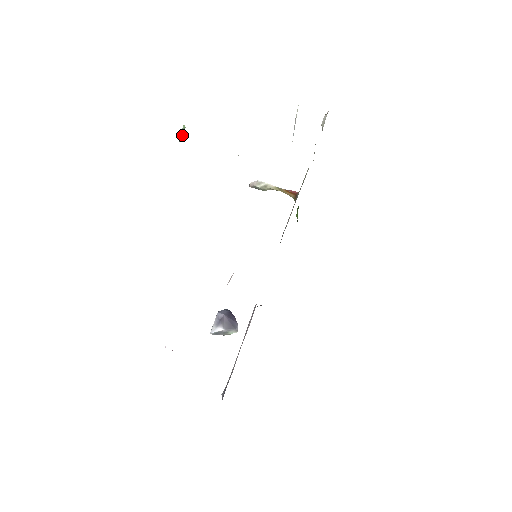
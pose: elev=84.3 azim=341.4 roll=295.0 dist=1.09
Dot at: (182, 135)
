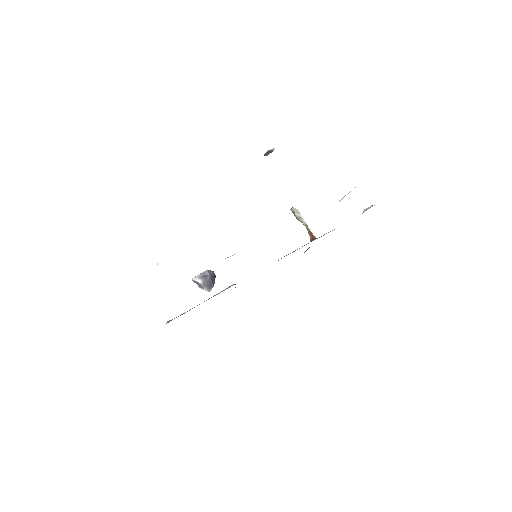
Dot at: (268, 153)
